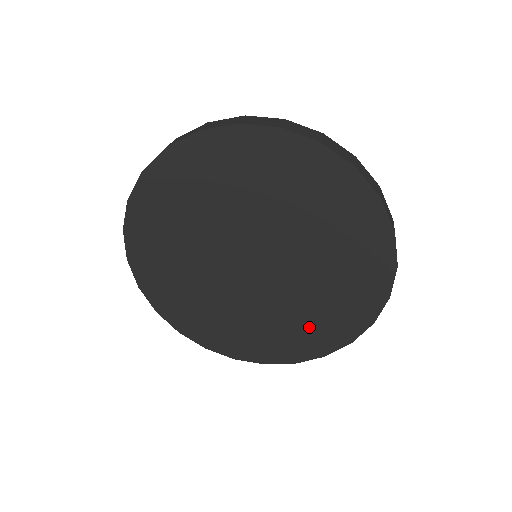
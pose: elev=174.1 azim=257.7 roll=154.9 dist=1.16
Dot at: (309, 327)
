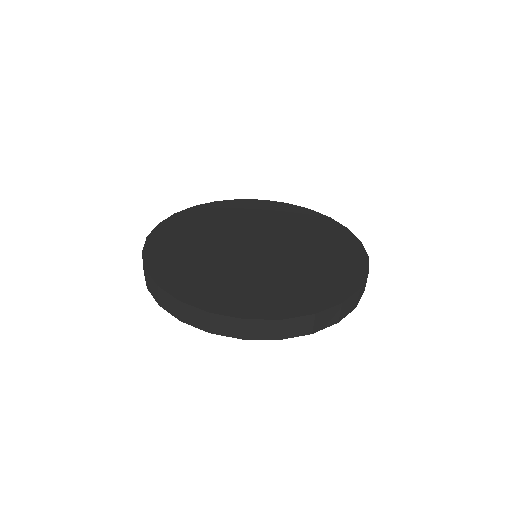
Dot at: occluded
